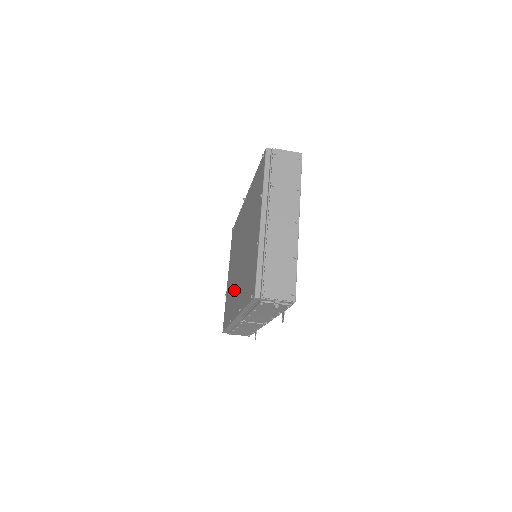
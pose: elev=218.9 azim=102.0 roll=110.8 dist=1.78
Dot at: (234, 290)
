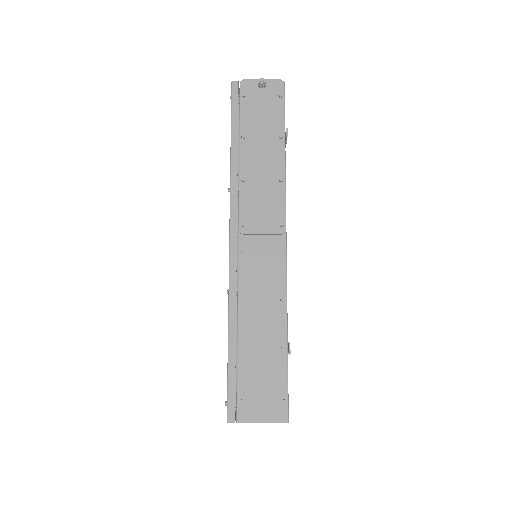
Dot at: occluded
